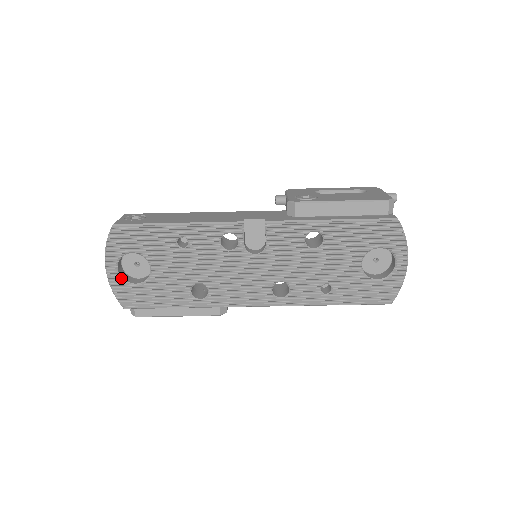
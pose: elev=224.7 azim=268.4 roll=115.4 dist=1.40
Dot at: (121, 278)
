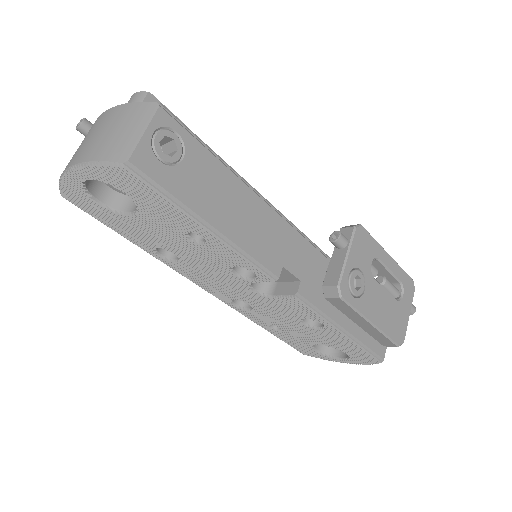
Dot at: (84, 185)
